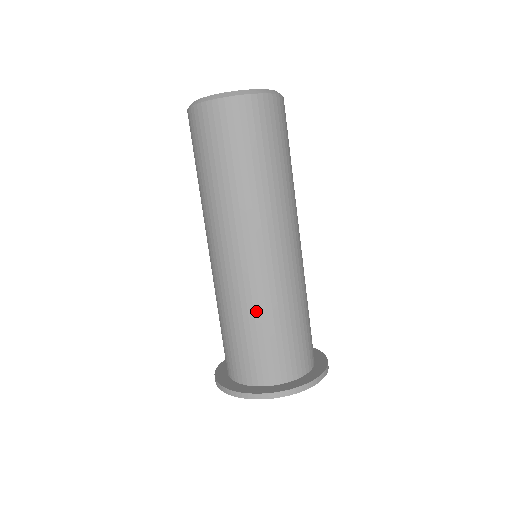
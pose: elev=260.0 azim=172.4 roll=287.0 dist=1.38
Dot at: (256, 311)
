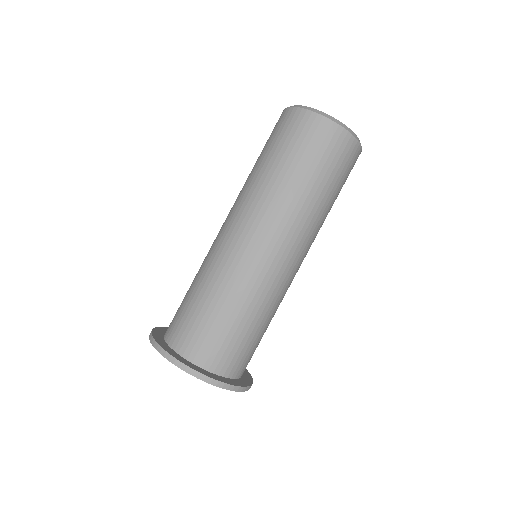
Dot at: (236, 298)
